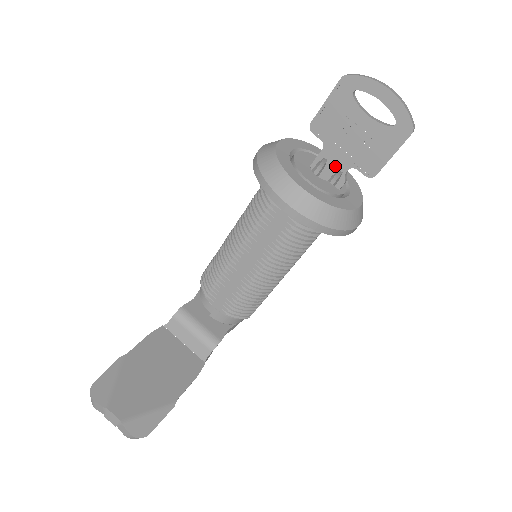
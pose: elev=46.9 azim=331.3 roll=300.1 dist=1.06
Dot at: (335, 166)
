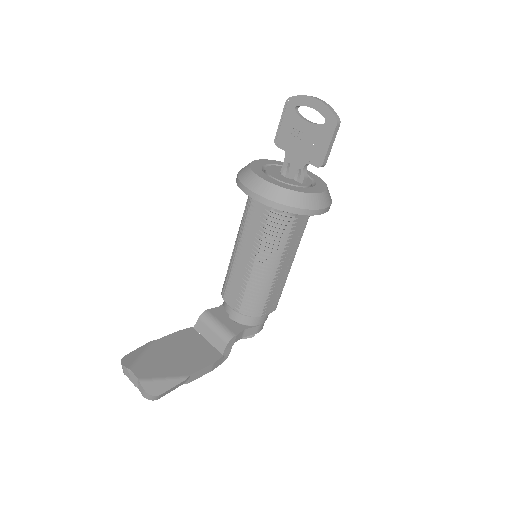
Dot at: (295, 166)
